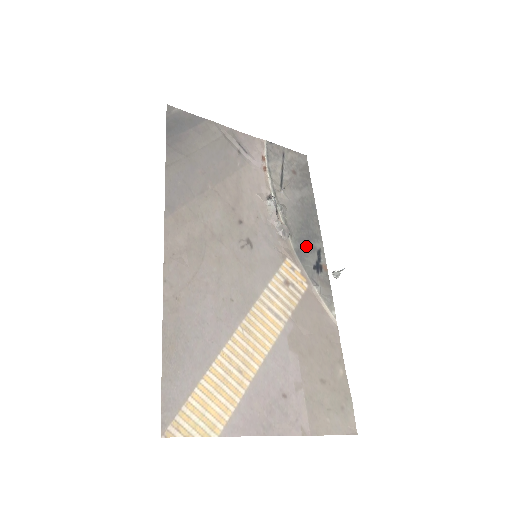
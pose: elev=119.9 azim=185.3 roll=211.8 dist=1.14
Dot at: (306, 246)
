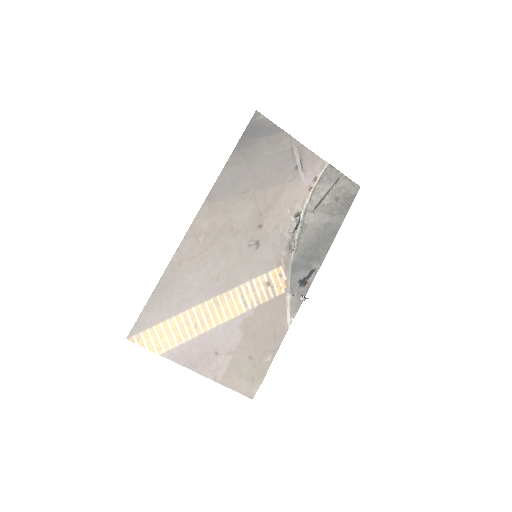
Dot at: (304, 263)
